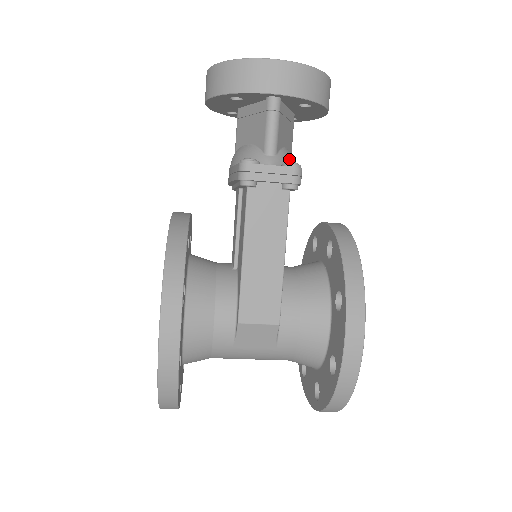
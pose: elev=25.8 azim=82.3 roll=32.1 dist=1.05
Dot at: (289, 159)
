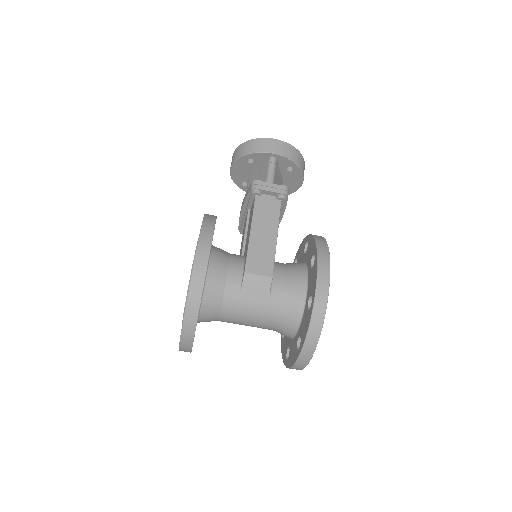
Dot at: occluded
